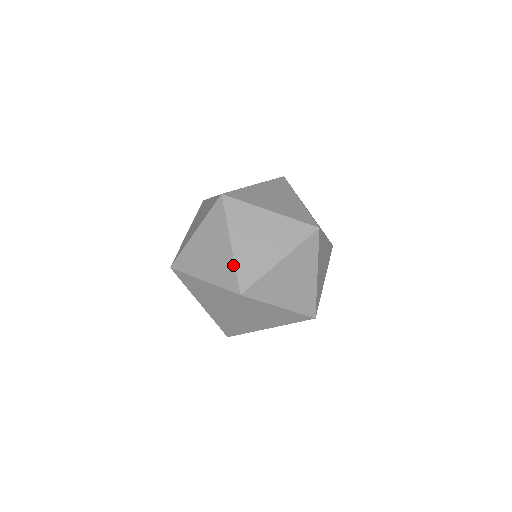
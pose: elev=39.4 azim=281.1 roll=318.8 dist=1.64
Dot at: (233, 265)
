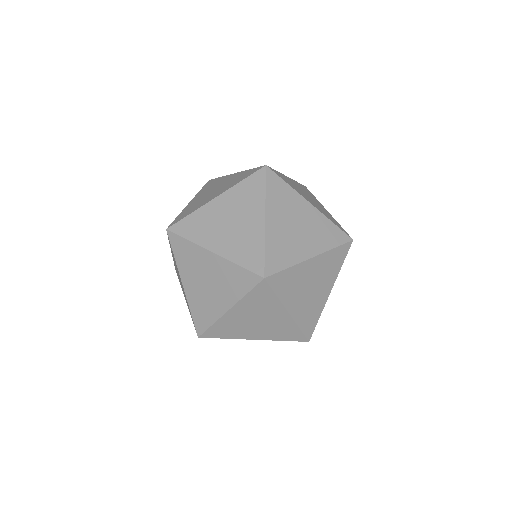
Dot at: (262, 243)
